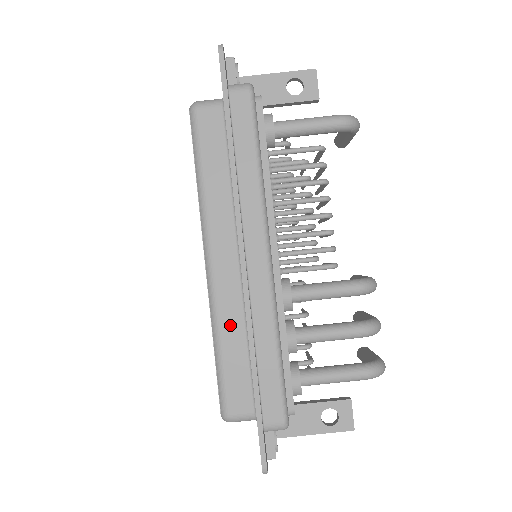
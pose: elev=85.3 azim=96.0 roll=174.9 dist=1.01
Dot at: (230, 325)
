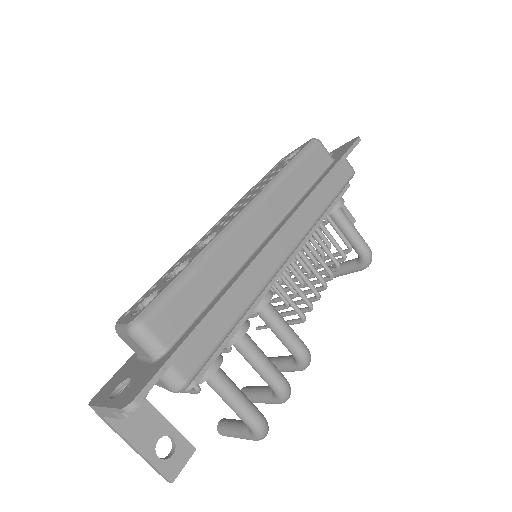
Dot at: (220, 264)
